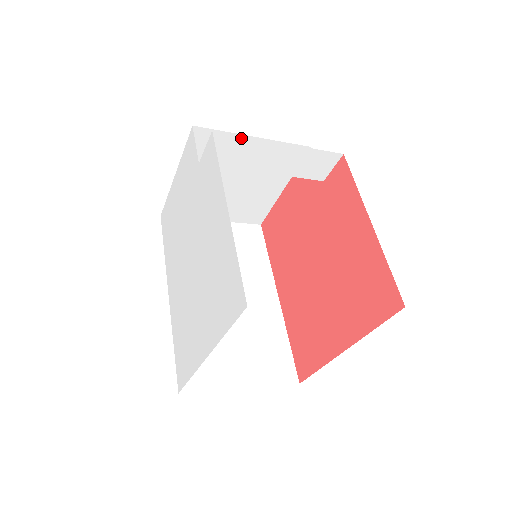
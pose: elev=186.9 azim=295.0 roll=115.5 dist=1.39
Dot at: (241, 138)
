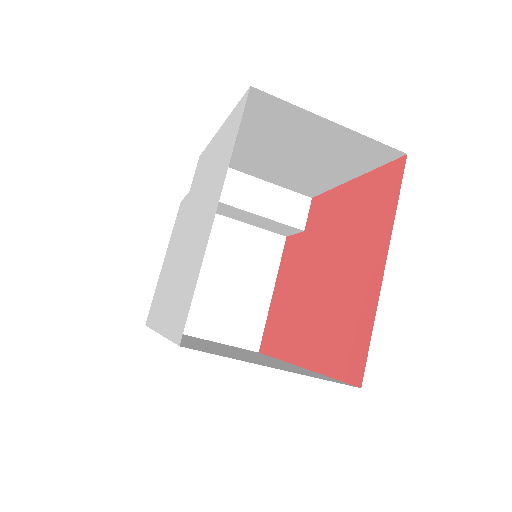
Dot at: occluded
